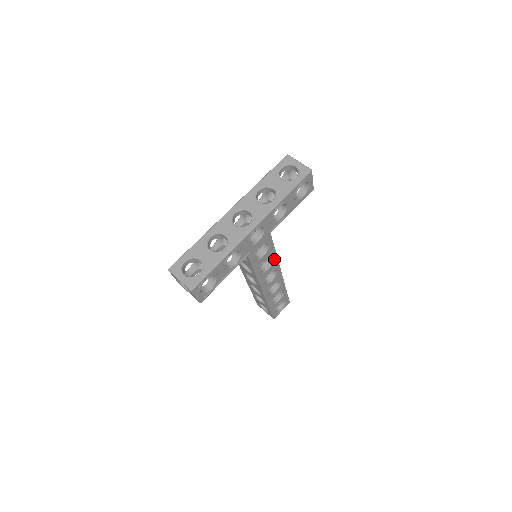
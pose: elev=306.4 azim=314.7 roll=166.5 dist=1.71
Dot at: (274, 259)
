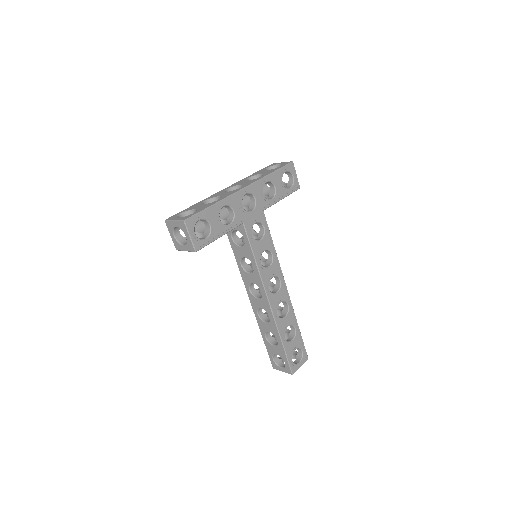
Dot at: (274, 257)
